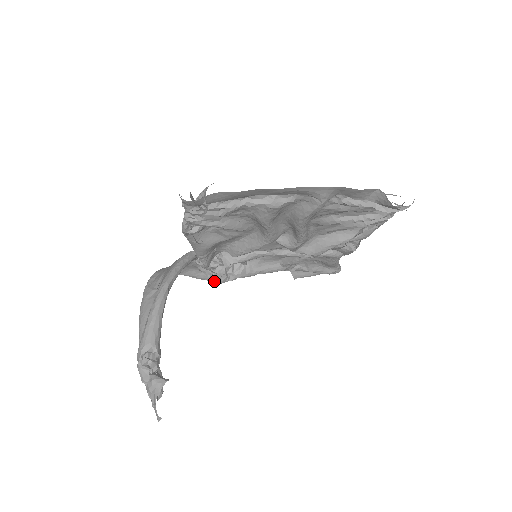
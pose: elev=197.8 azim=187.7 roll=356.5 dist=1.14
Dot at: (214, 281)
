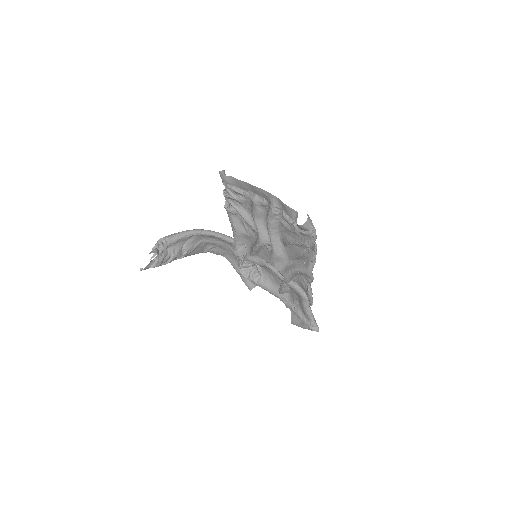
Dot at: (239, 272)
